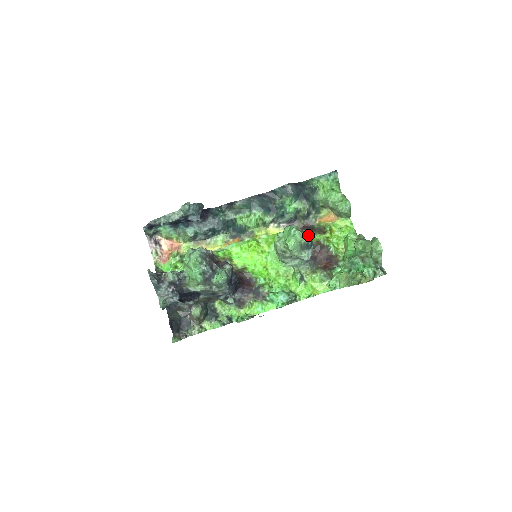
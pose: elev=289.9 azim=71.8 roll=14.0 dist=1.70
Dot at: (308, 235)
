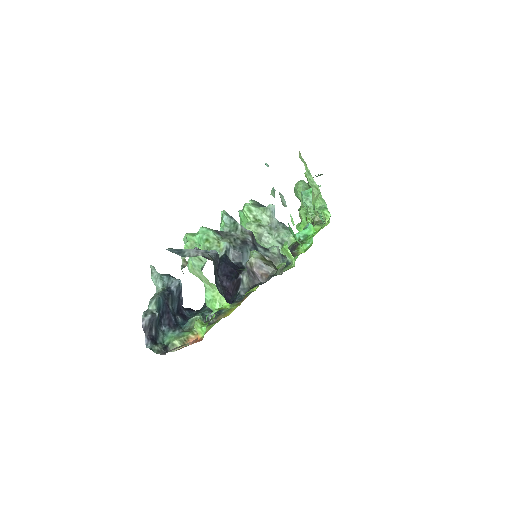
Dot at: (250, 201)
